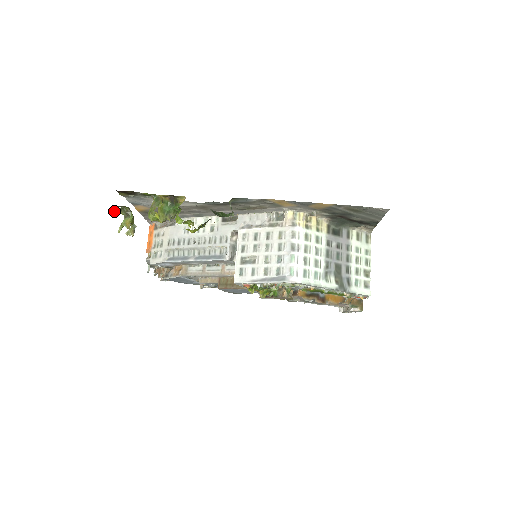
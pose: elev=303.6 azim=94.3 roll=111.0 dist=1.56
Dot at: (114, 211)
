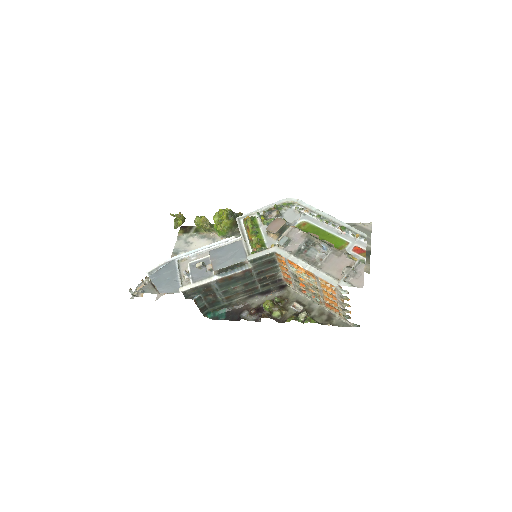
Dot at: (175, 219)
